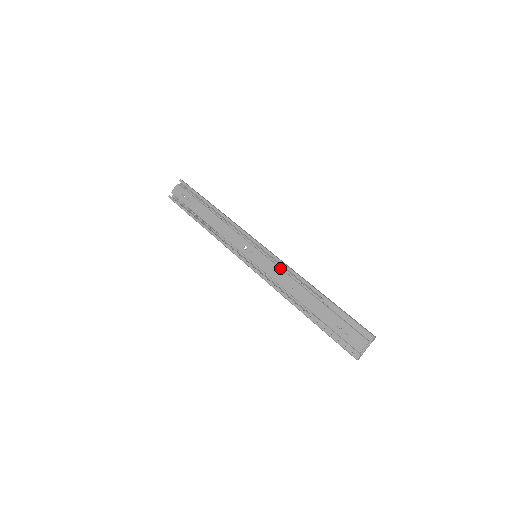
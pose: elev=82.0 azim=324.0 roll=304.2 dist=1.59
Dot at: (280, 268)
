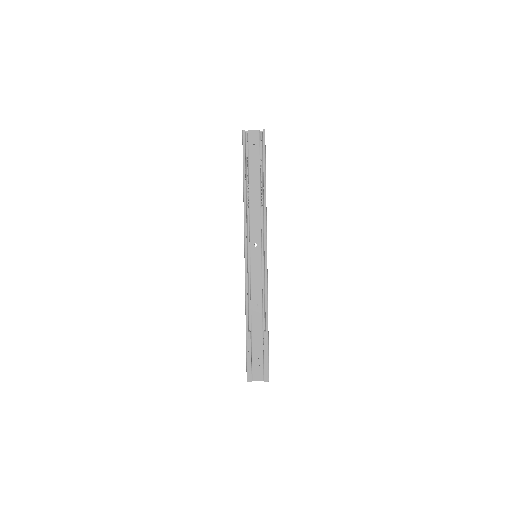
Dot at: (262, 284)
